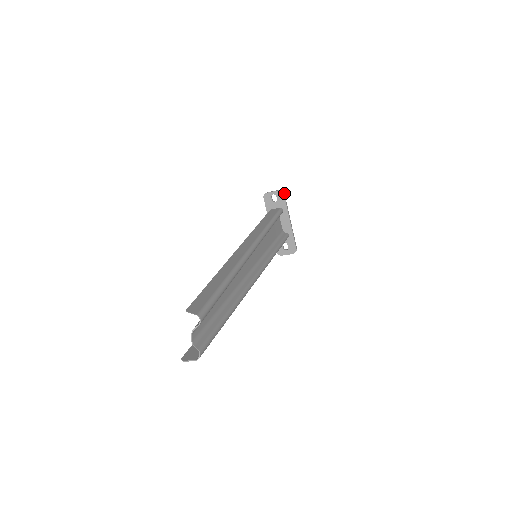
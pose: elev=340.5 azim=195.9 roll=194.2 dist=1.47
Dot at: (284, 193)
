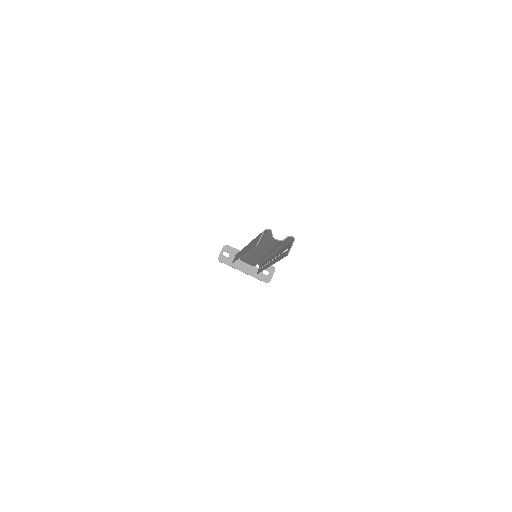
Dot at: (228, 245)
